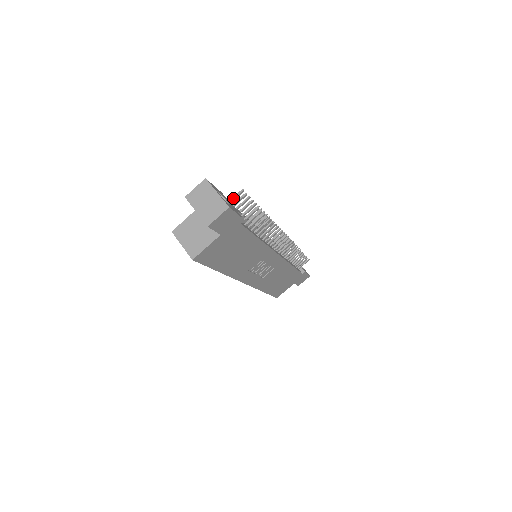
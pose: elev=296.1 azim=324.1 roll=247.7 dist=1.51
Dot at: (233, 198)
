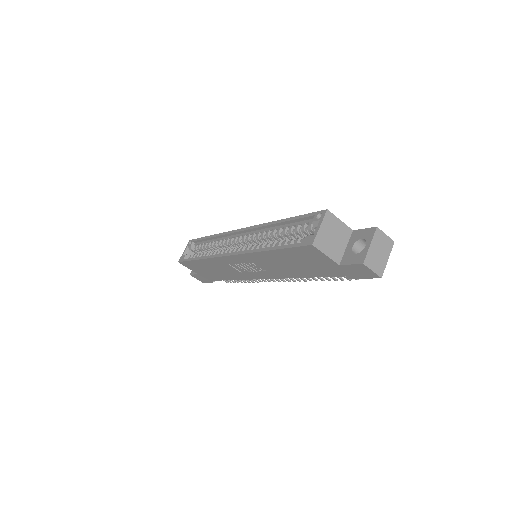
Dot at: occluded
